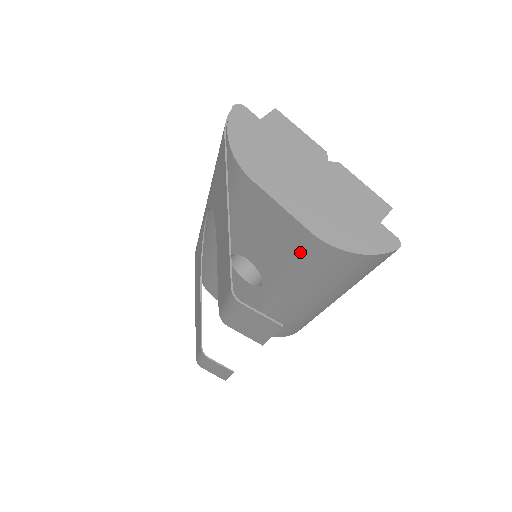
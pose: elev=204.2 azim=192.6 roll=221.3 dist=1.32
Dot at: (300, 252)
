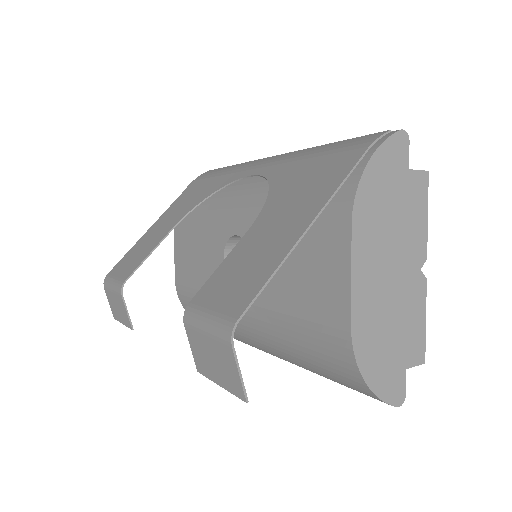
Dot at: (315, 323)
